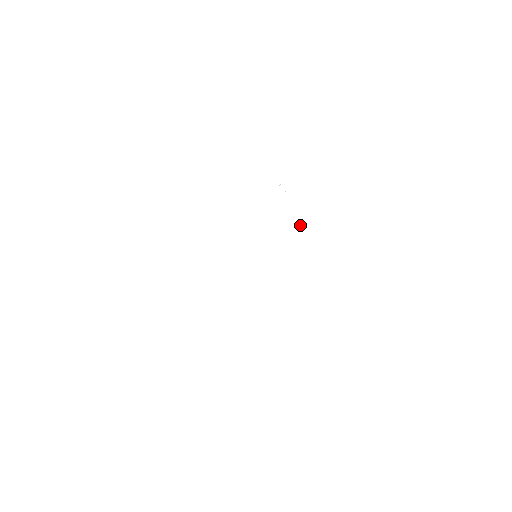
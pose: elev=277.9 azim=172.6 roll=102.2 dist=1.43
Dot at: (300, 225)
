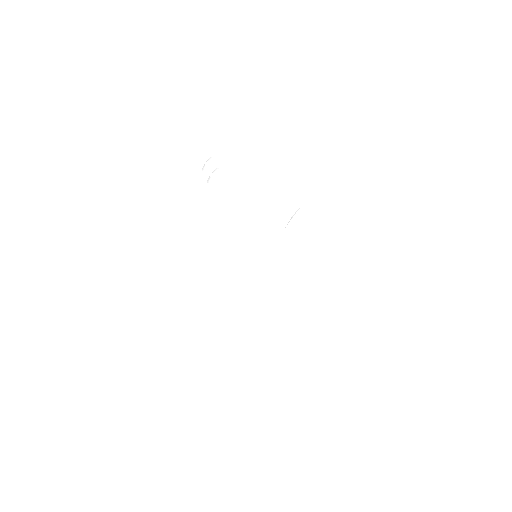
Dot at: (293, 220)
